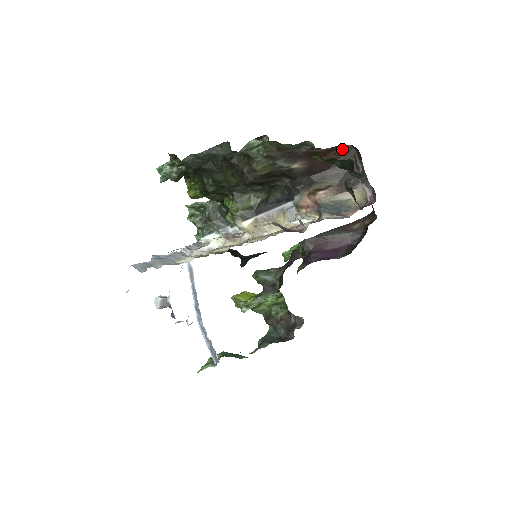
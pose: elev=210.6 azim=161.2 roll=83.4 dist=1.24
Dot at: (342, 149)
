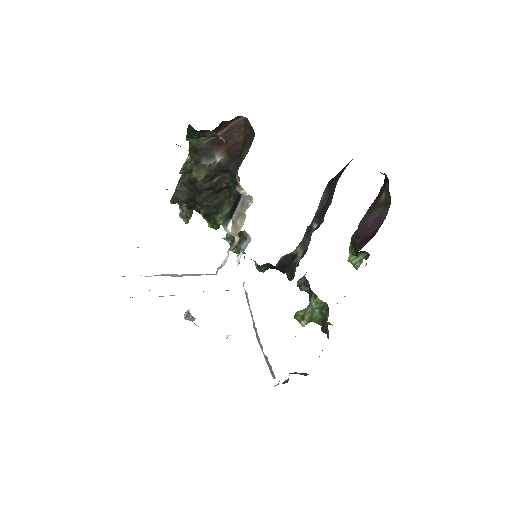
Dot at: (239, 124)
